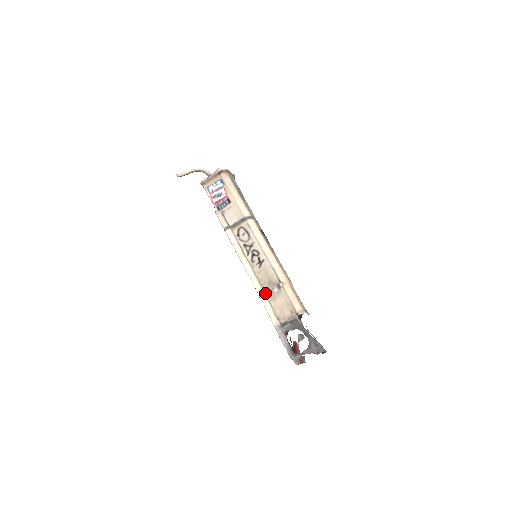
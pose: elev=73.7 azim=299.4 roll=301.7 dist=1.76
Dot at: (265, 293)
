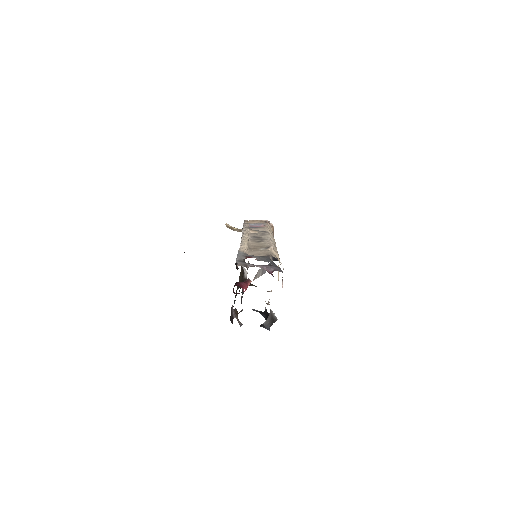
Dot at: (248, 247)
